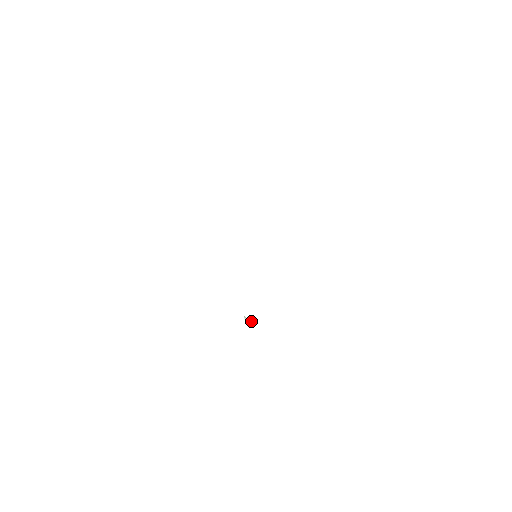
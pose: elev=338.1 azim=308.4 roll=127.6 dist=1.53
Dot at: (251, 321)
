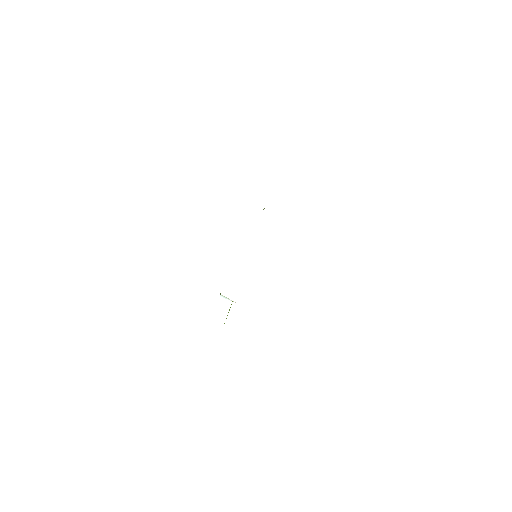
Dot at: (233, 301)
